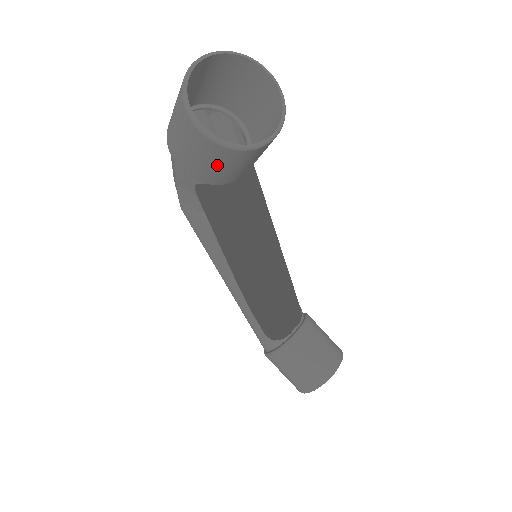
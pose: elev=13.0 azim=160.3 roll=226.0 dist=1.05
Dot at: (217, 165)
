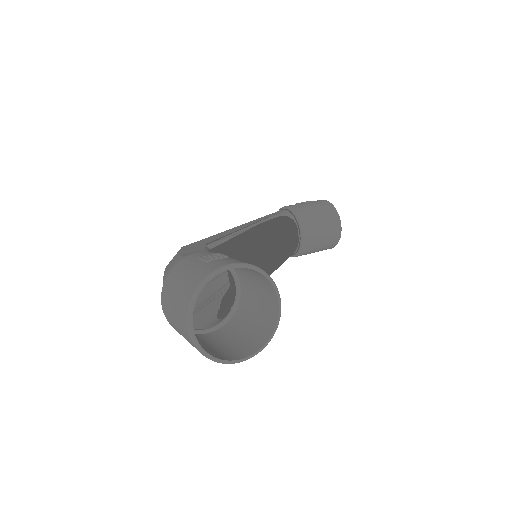
Dot at: (251, 333)
